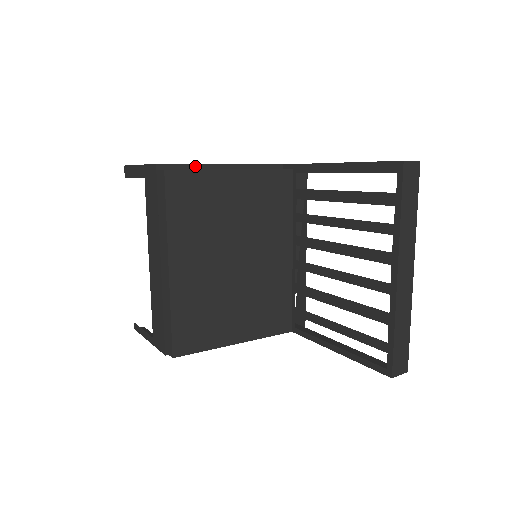
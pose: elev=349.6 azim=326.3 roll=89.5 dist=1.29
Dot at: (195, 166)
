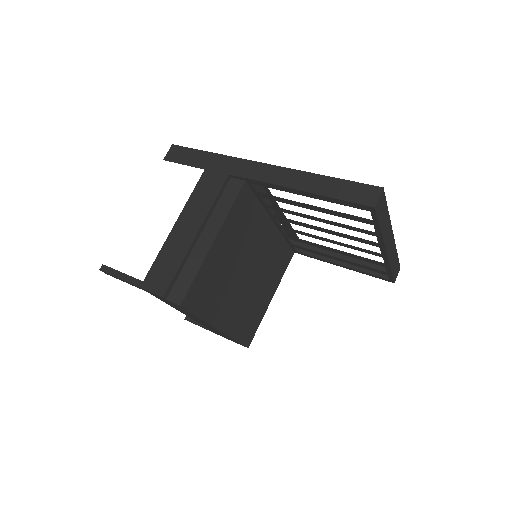
Dot at: (183, 263)
